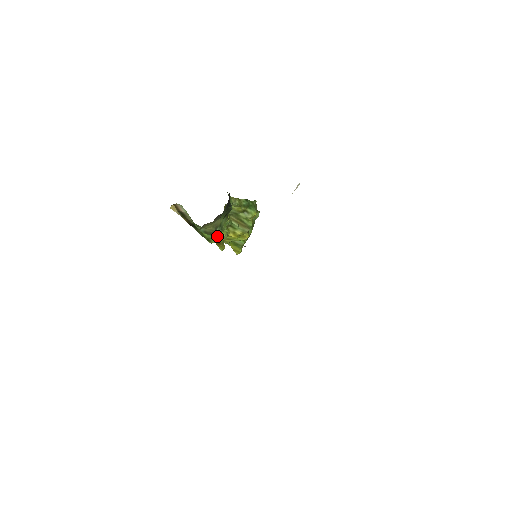
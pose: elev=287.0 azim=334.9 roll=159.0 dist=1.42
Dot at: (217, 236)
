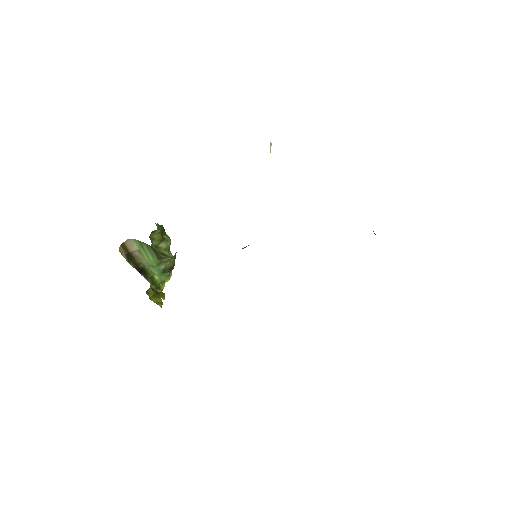
Dot at: occluded
